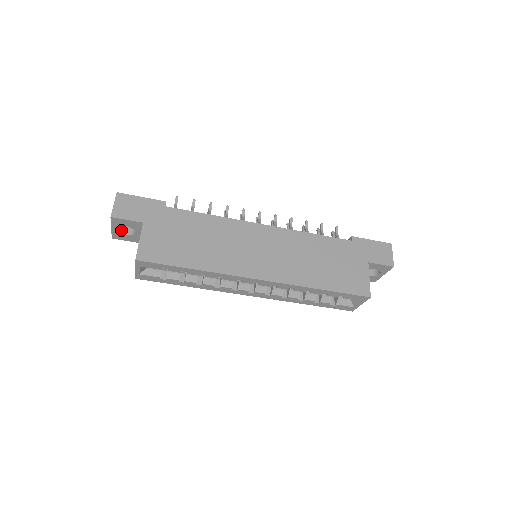
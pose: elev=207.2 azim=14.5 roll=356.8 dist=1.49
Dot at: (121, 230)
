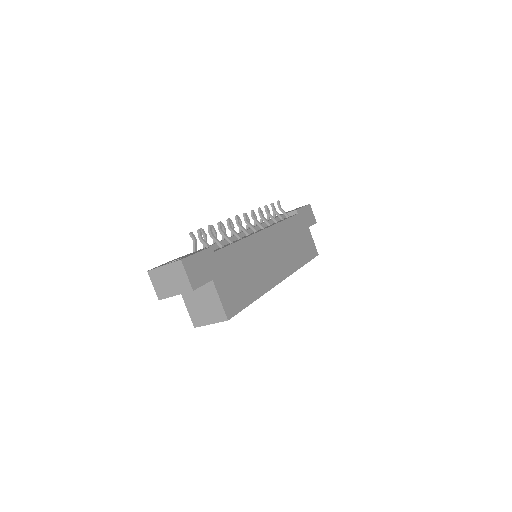
Dot at: occluded
